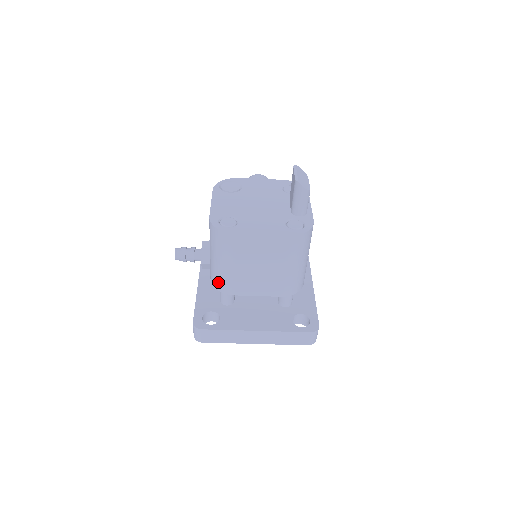
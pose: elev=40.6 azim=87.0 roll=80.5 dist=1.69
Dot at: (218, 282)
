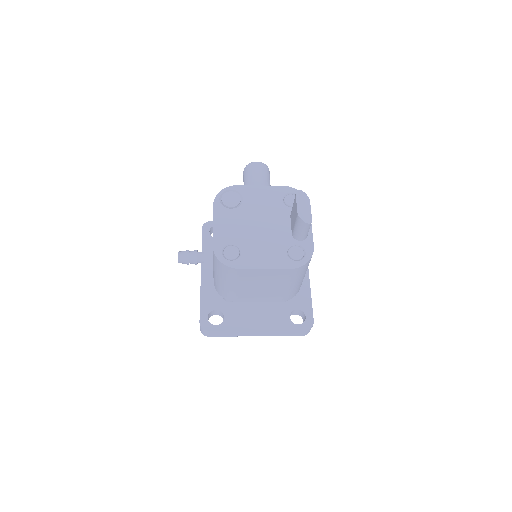
Dot at: (222, 292)
